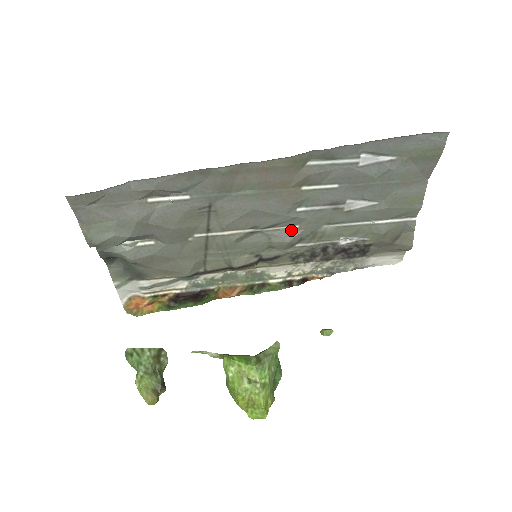
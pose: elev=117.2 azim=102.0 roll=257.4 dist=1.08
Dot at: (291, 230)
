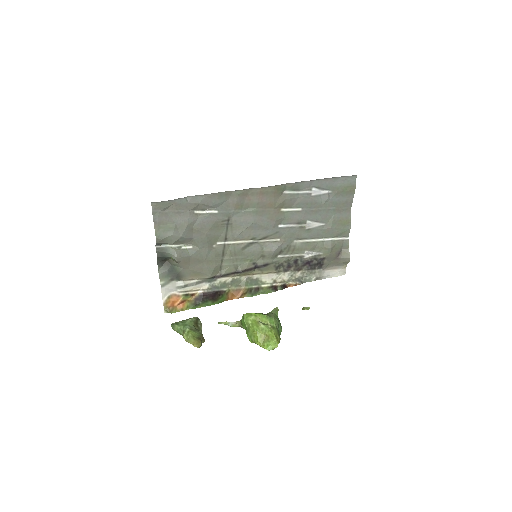
Dot at: (275, 242)
